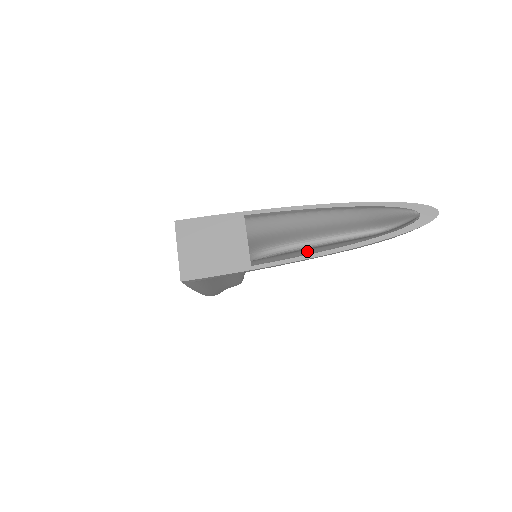
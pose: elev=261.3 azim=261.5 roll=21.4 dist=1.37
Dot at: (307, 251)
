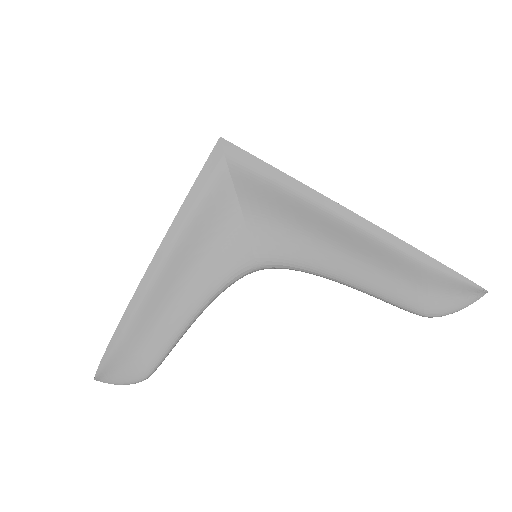
Dot at: (337, 235)
